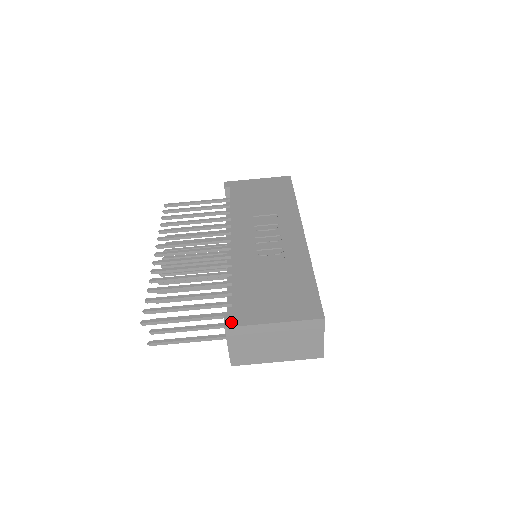
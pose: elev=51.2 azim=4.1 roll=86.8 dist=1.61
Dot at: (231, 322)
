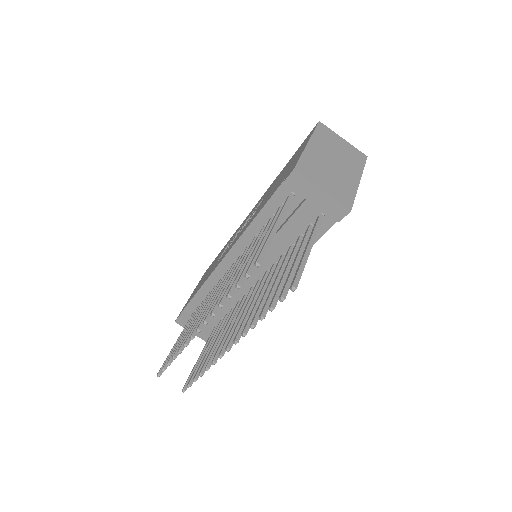
Dot at: (291, 170)
